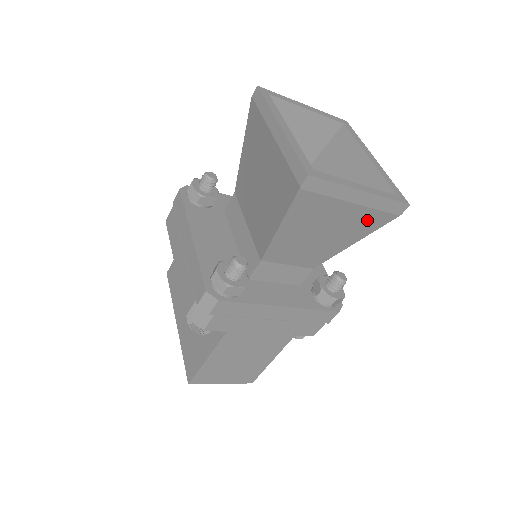
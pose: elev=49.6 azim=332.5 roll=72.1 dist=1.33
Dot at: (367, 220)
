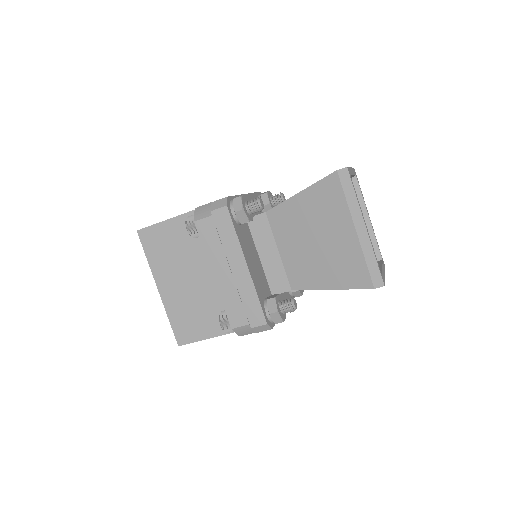
Dot at: occluded
